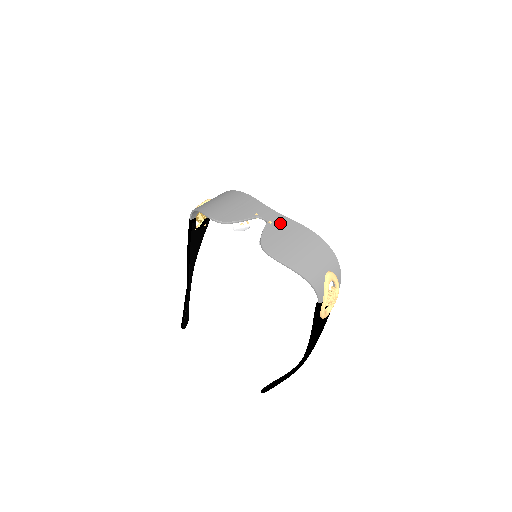
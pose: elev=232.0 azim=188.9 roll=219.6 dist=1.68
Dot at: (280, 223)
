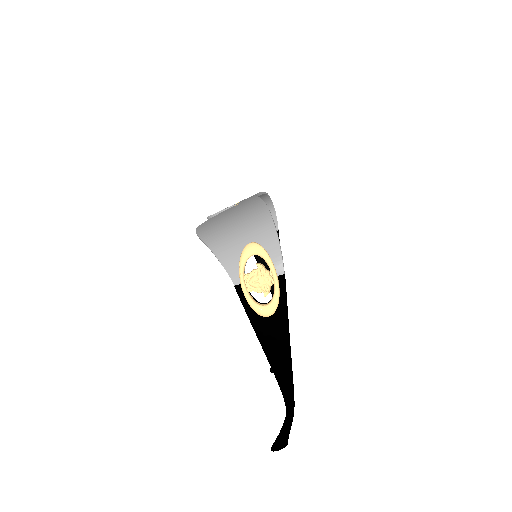
Dot at: (243, 203)
